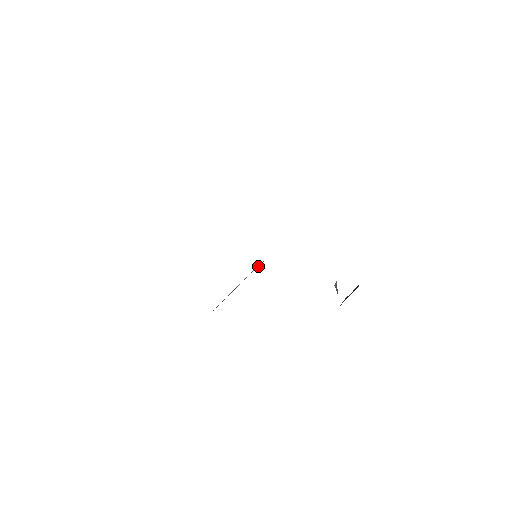
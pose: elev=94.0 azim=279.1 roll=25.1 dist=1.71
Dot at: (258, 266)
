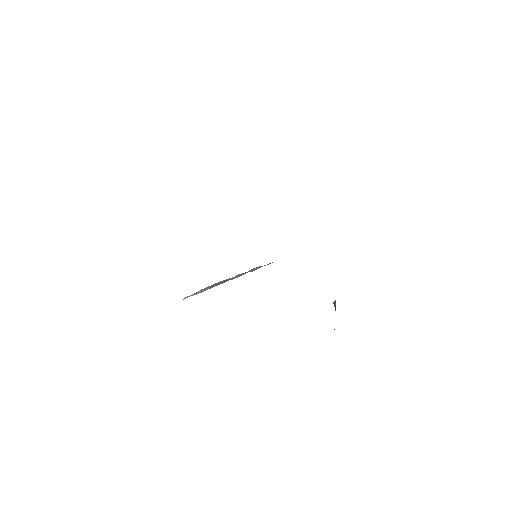
Dot at: occluded
